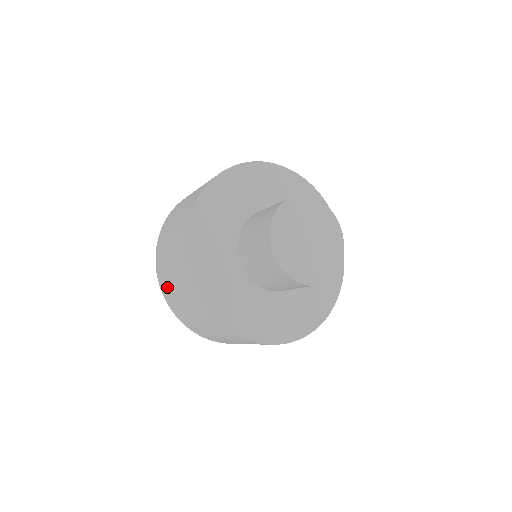
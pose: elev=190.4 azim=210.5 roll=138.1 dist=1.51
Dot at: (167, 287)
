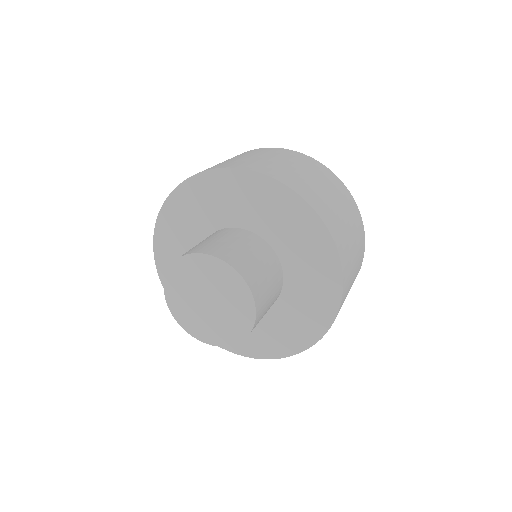
Dot at: occluded
